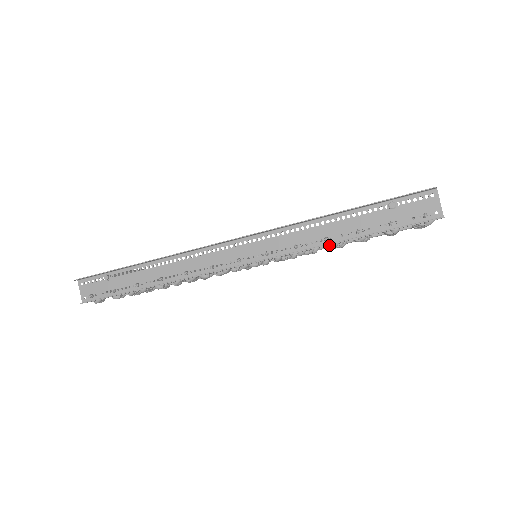
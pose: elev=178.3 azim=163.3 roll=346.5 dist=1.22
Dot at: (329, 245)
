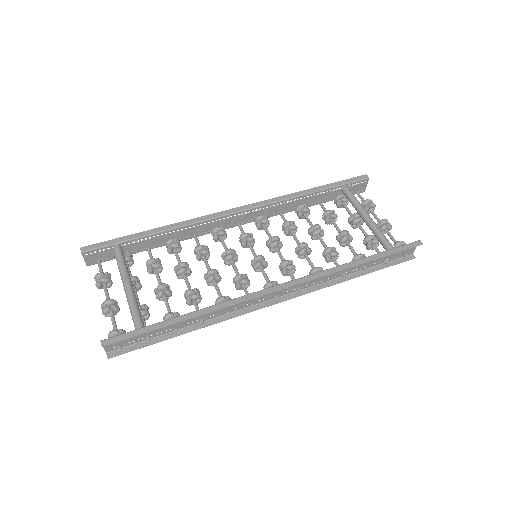
Dot at: (330, 261)
